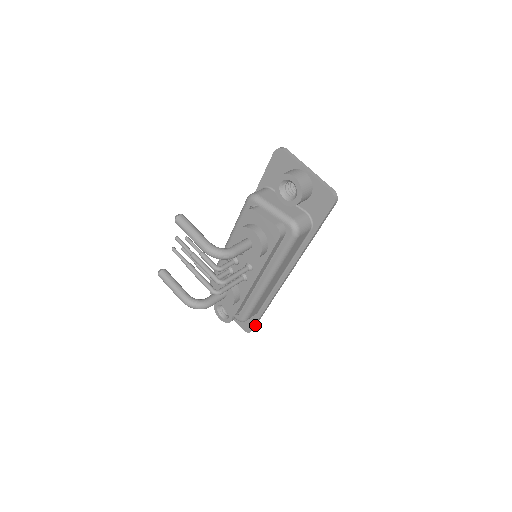
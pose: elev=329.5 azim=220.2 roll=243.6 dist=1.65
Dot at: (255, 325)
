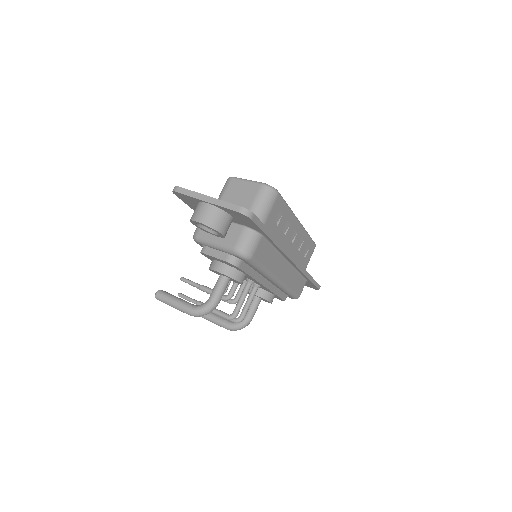
Dot at: (317, 285)
